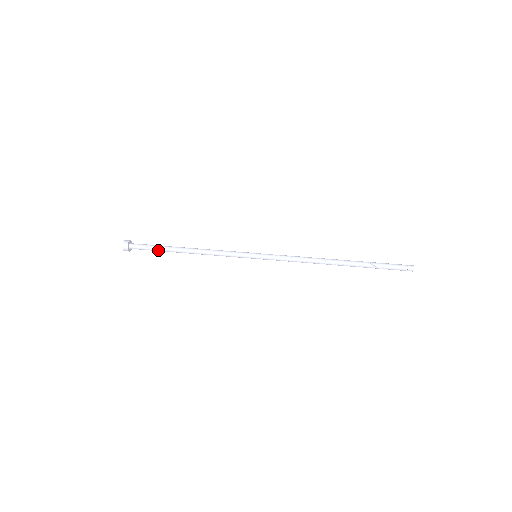
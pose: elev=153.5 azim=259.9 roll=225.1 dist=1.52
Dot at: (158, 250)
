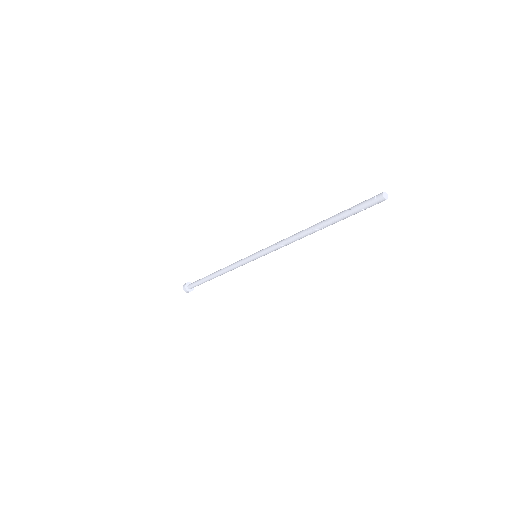
Dot at: (201, 280)
